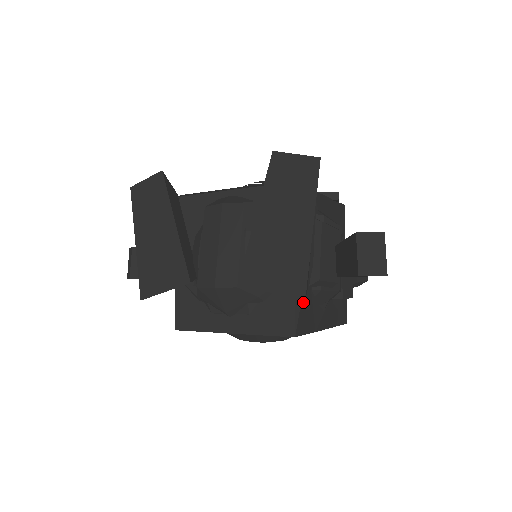
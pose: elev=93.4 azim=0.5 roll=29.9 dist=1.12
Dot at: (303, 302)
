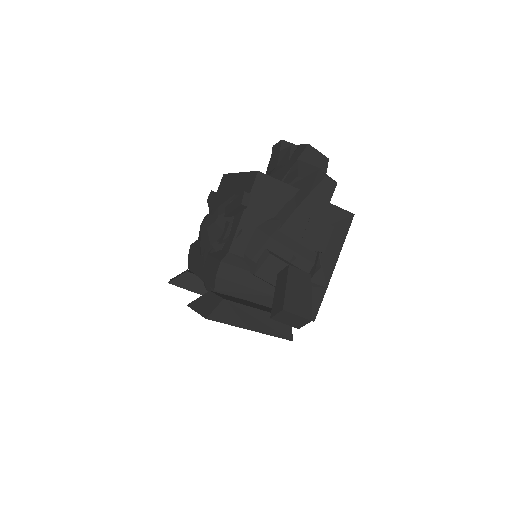
Dot at: occluded
